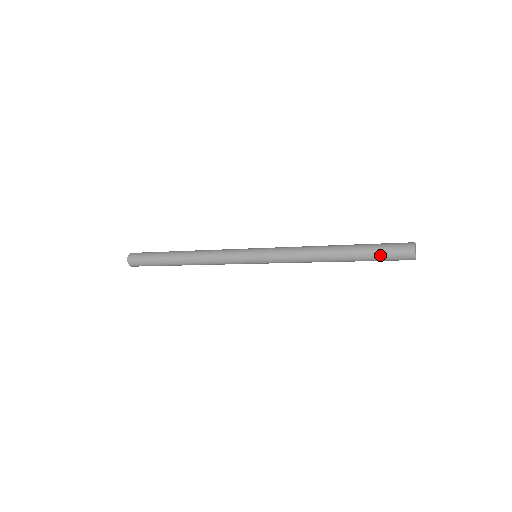
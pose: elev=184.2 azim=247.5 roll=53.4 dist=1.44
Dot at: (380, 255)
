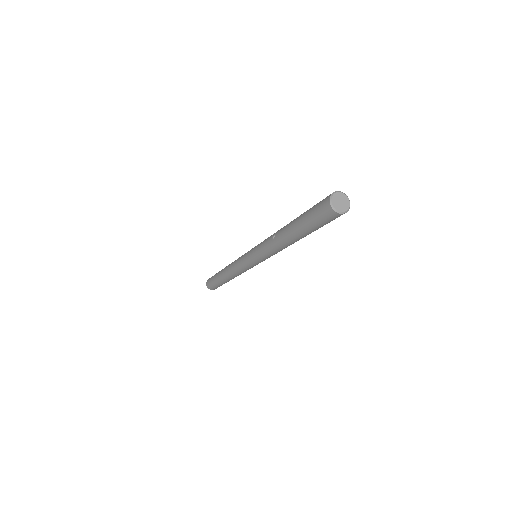
Dot at: (309, 211)
